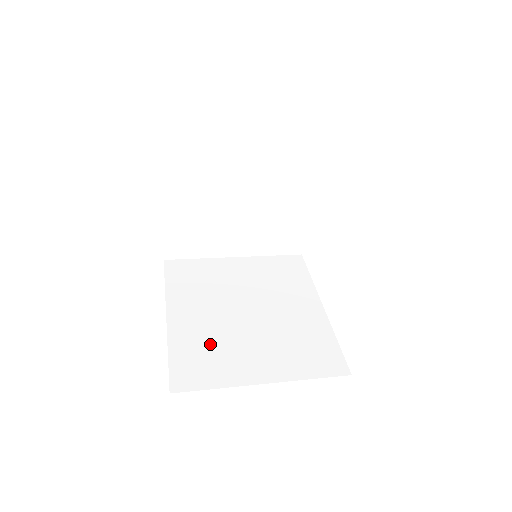
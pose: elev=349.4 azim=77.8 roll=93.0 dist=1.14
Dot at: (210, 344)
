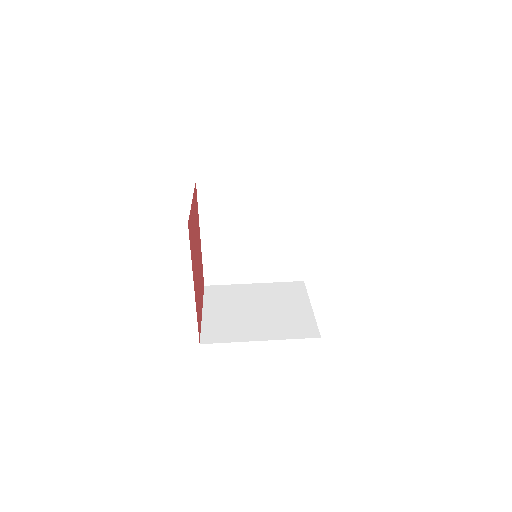
Dot at: (227, 258)
